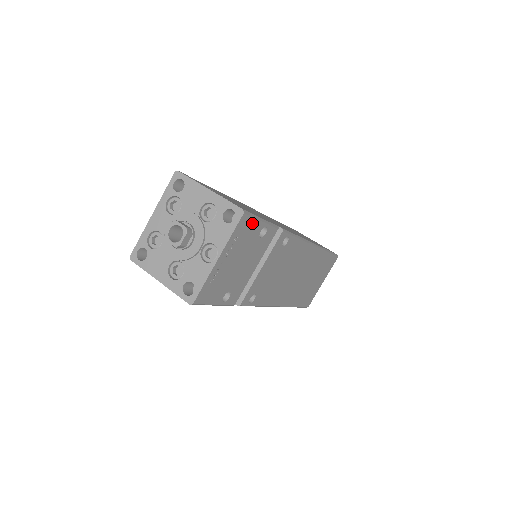
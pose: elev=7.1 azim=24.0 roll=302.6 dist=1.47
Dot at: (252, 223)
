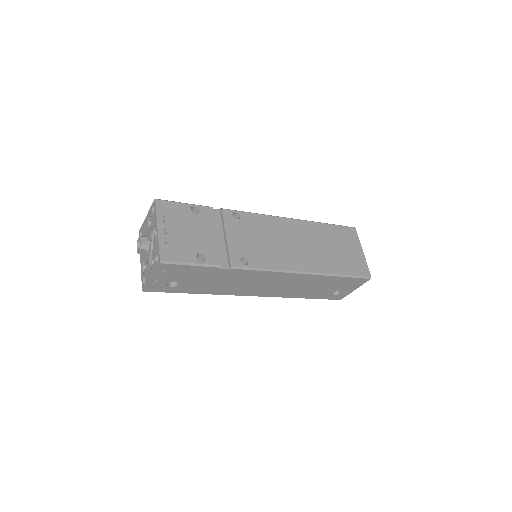
Dot at: (173, 205)
